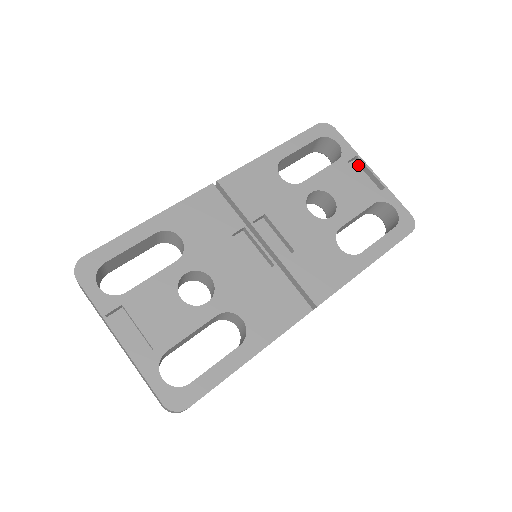
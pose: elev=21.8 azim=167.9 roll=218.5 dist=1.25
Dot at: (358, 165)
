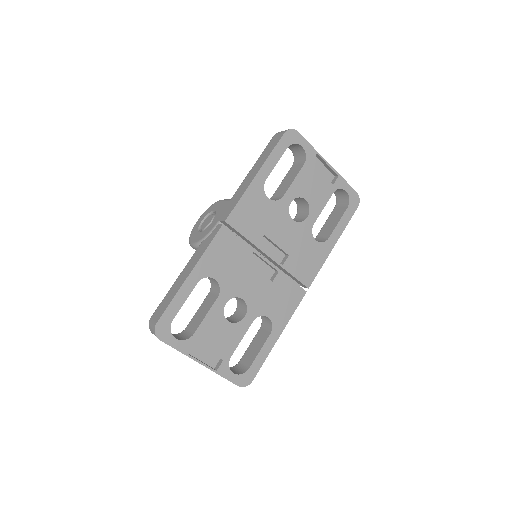
Dot at: (317, 158)
